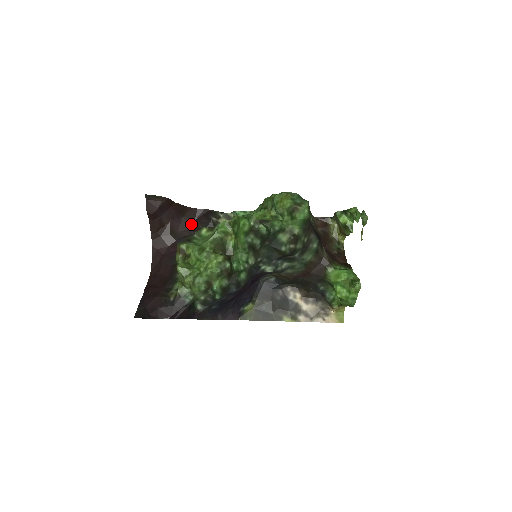
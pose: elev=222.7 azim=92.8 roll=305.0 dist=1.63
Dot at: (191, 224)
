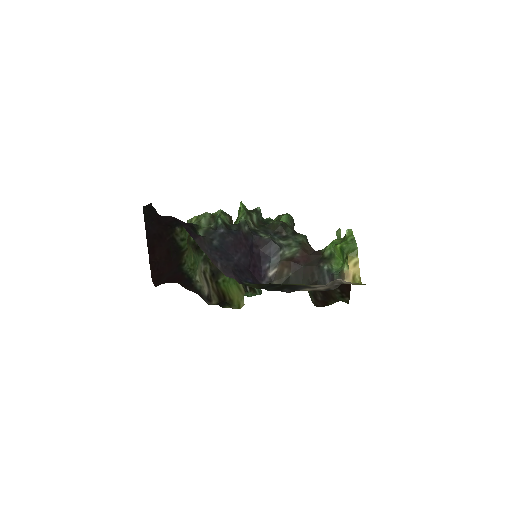
Dot at: occluded
